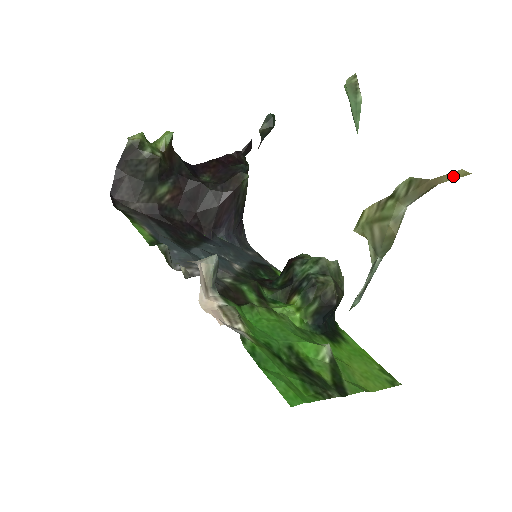
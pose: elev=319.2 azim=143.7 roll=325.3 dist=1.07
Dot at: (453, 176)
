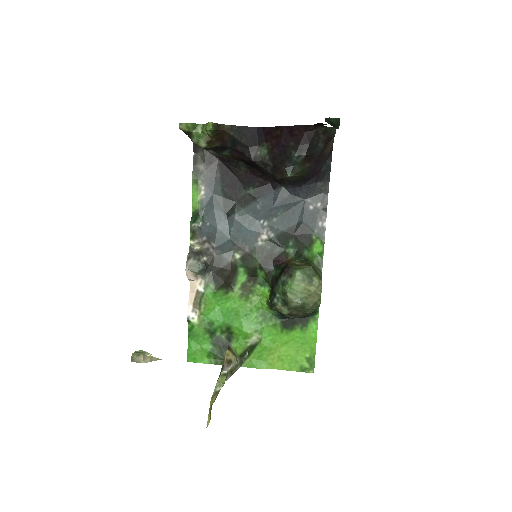
Dot at: (208, 415)
